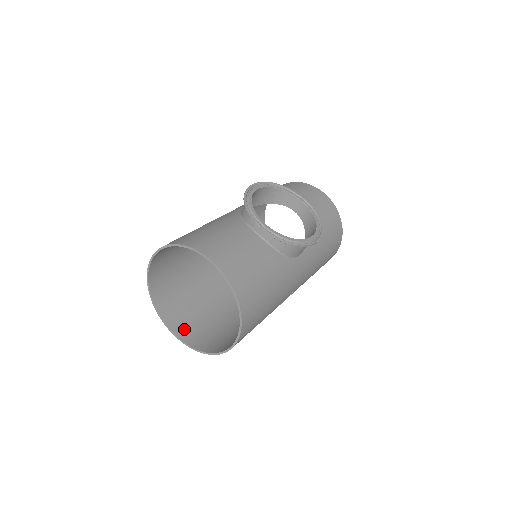
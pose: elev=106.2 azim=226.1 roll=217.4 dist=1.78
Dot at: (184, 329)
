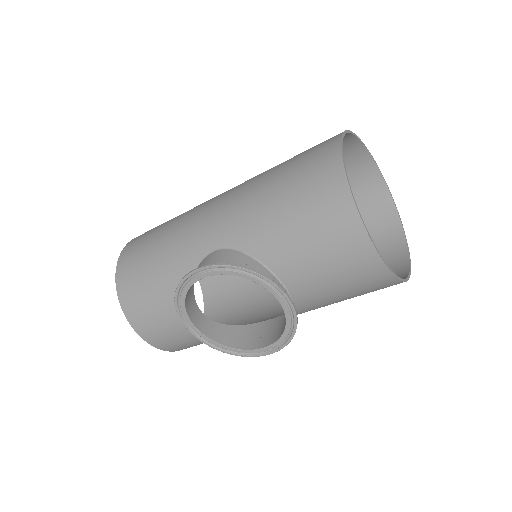
Dot at: occluded
